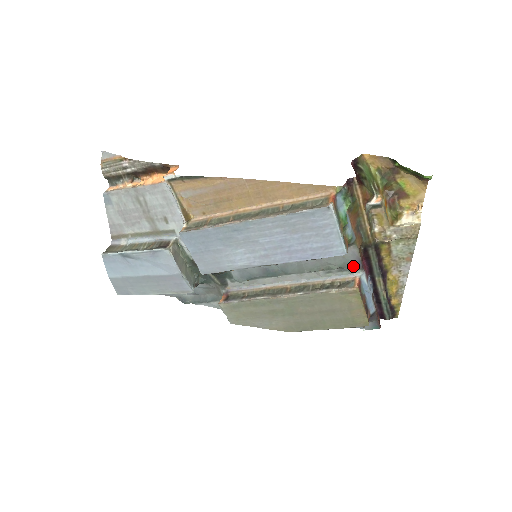
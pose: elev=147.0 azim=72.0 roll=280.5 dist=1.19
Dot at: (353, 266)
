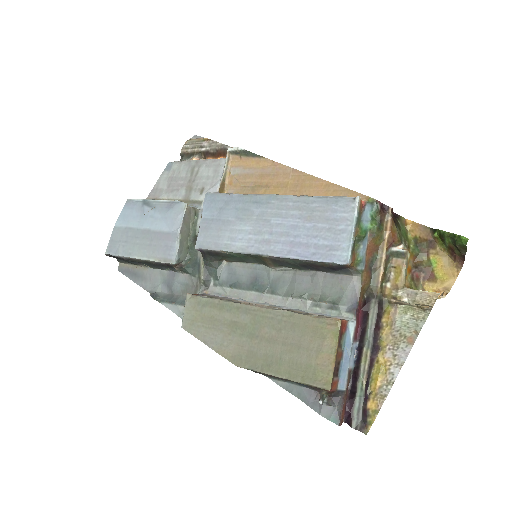
Dot at: (347, 306)
